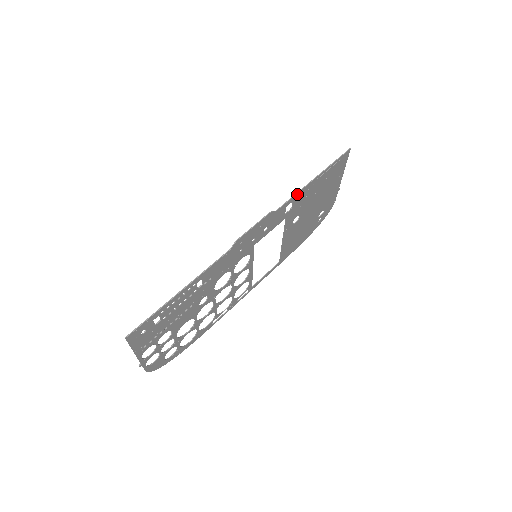
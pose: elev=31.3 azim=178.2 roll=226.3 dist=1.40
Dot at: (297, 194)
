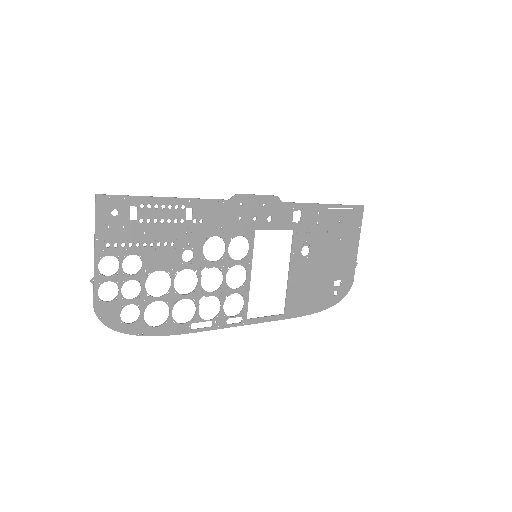
Dot at: (306, 205)
